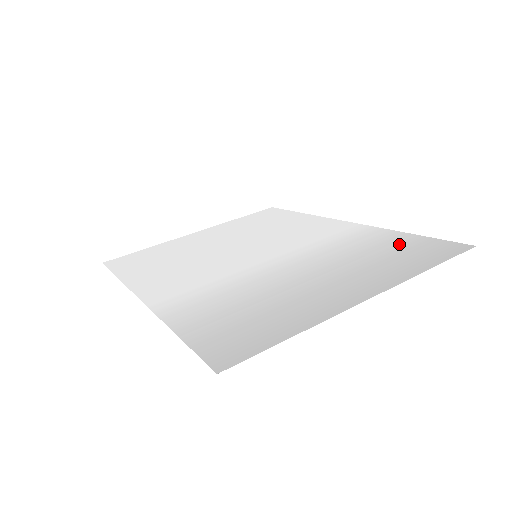
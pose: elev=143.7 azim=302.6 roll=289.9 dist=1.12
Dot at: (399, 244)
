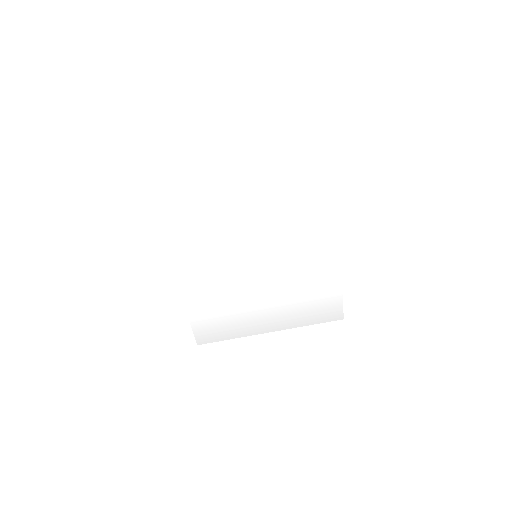
Dot at: (325, 297)
